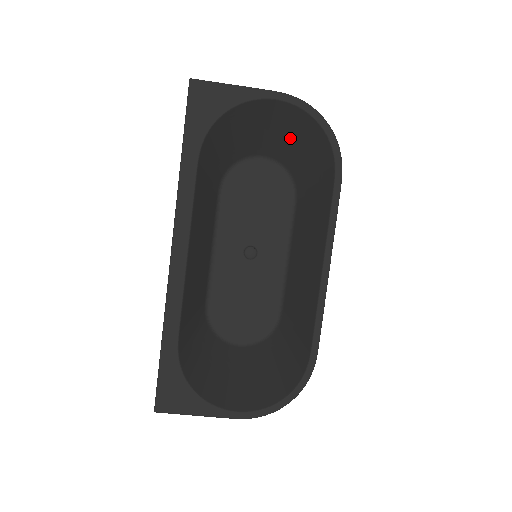
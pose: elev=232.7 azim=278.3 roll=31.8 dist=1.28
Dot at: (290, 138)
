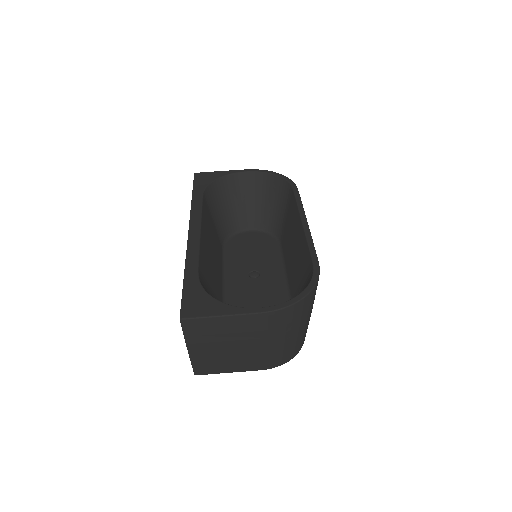
Dot at: (263, 201)
